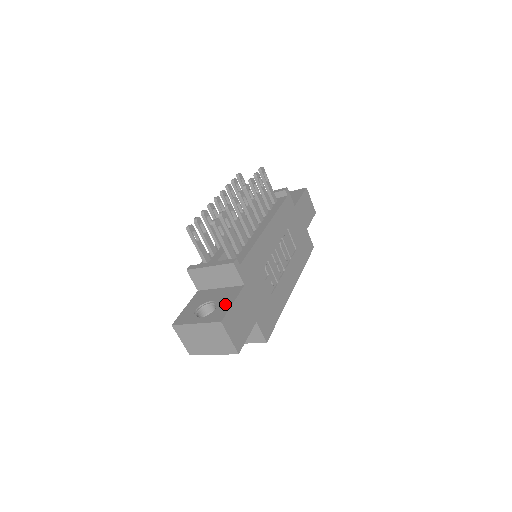
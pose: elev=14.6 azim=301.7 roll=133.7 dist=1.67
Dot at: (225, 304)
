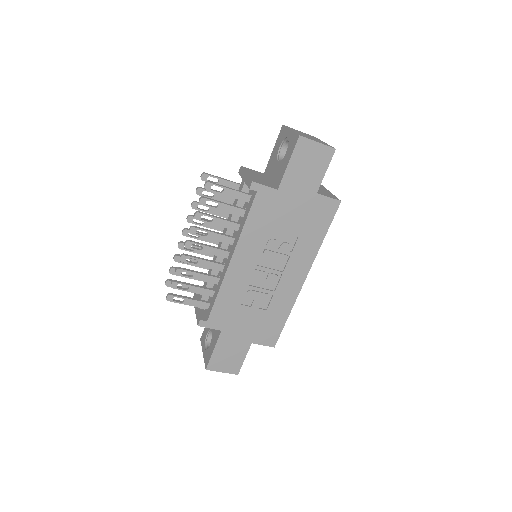
Dot at: (211, 347)
